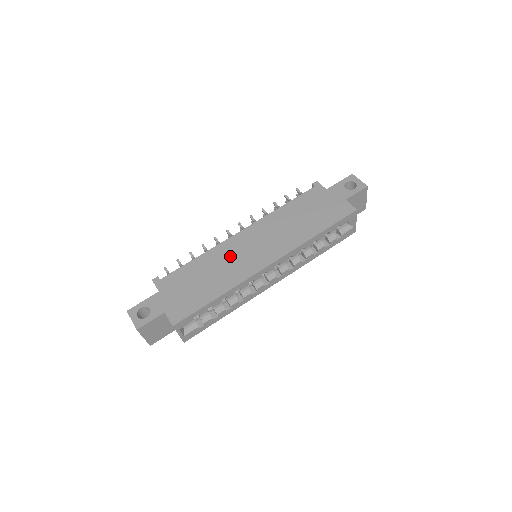
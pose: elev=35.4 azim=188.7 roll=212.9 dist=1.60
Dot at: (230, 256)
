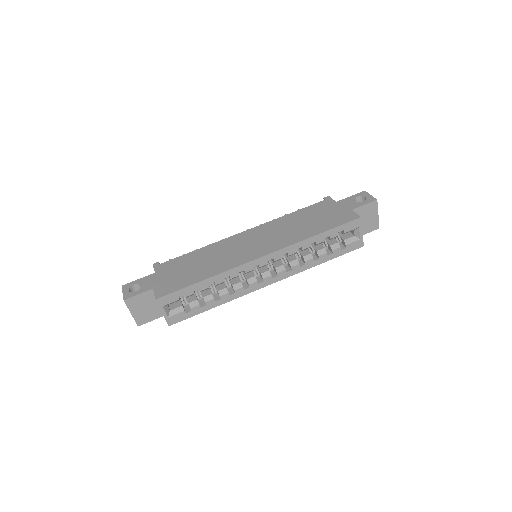
Dot at: (228, 249)
